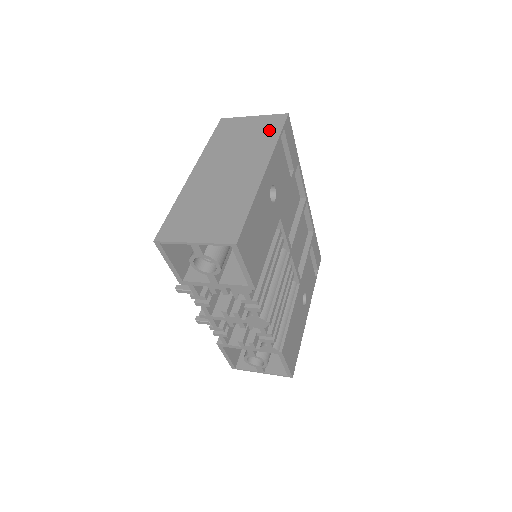
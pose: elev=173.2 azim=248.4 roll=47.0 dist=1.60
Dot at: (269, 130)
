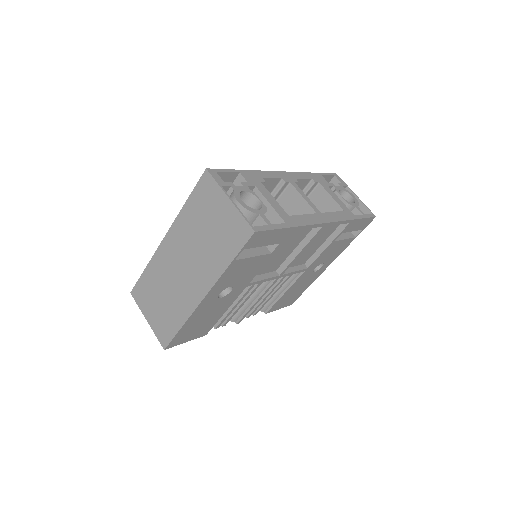
Dot at: (229, 243)
